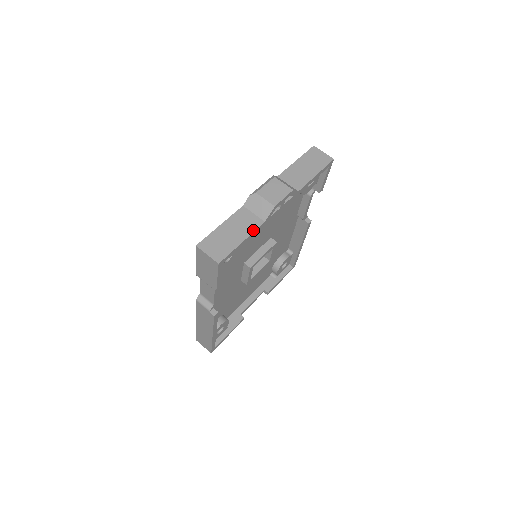
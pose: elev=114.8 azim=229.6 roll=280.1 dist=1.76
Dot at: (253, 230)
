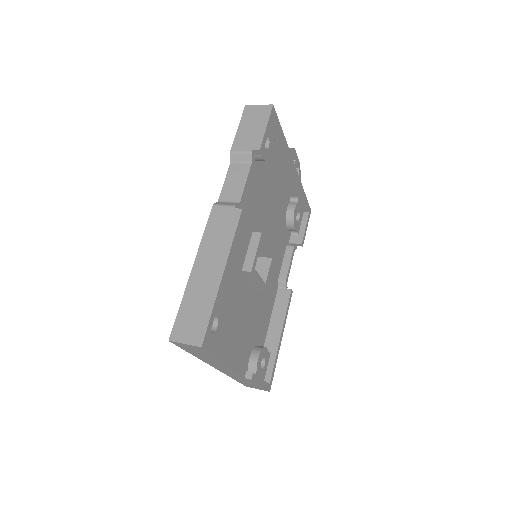
Dot at: (284, 140)
